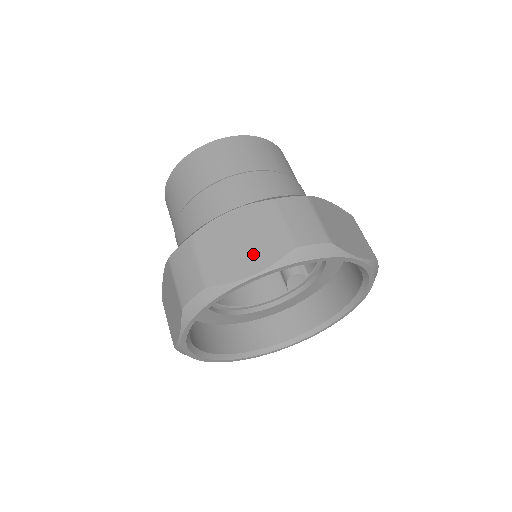
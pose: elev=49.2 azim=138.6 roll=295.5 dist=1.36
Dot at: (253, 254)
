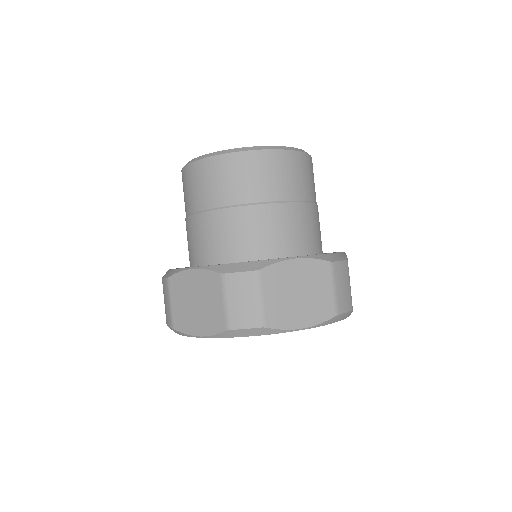
Dot at: (307, 309)
